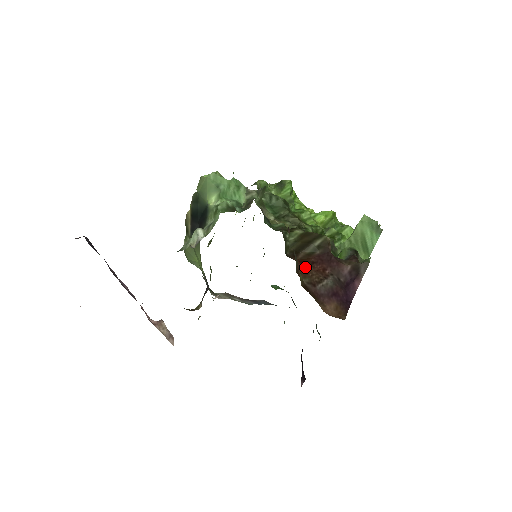
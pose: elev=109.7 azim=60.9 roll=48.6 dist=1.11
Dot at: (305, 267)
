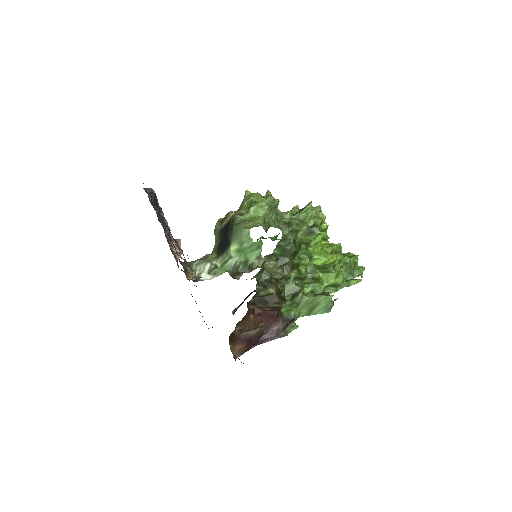
Dot at: (249, 318)
